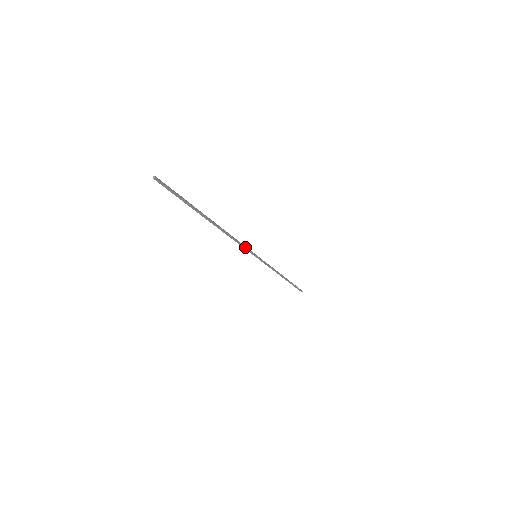
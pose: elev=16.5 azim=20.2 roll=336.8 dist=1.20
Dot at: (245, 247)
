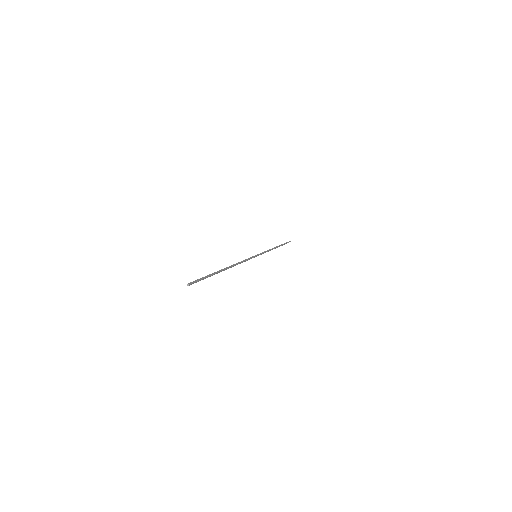
Dot at: (248, 259)
